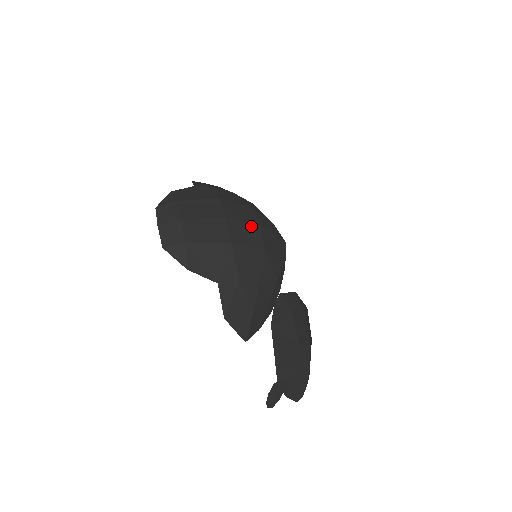
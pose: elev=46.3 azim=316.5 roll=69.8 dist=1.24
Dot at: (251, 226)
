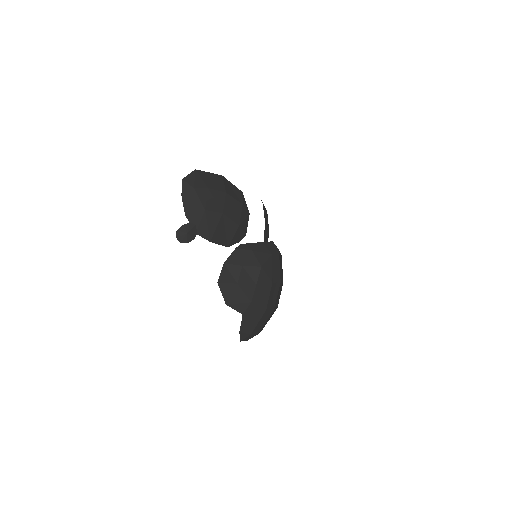
Dot at: occluded
